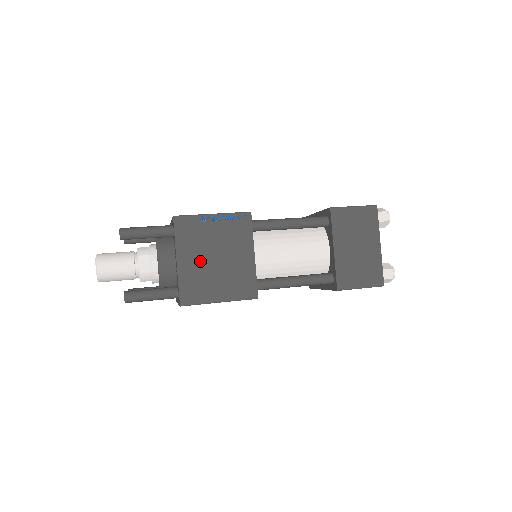
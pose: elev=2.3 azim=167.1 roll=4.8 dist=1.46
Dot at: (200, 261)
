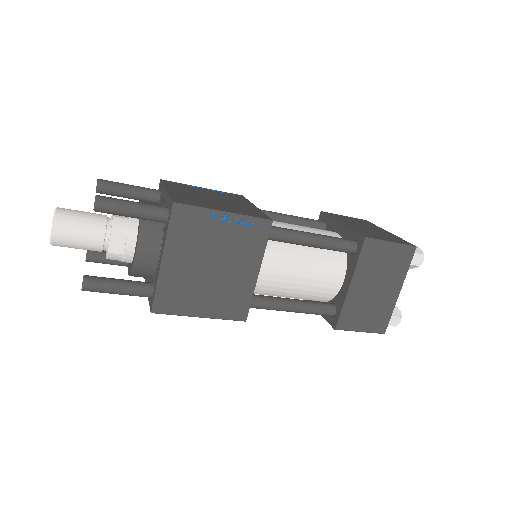
Dot at: (191, 266)
